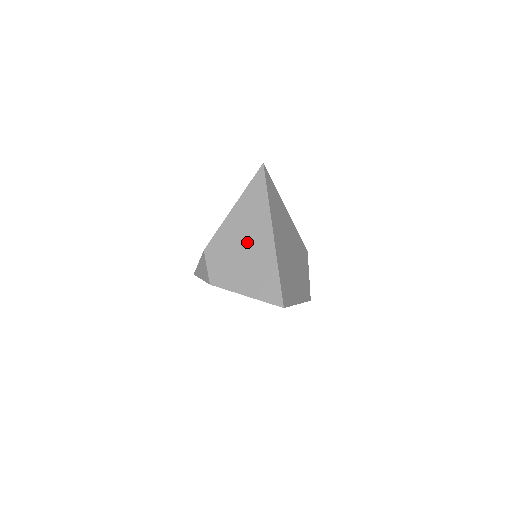
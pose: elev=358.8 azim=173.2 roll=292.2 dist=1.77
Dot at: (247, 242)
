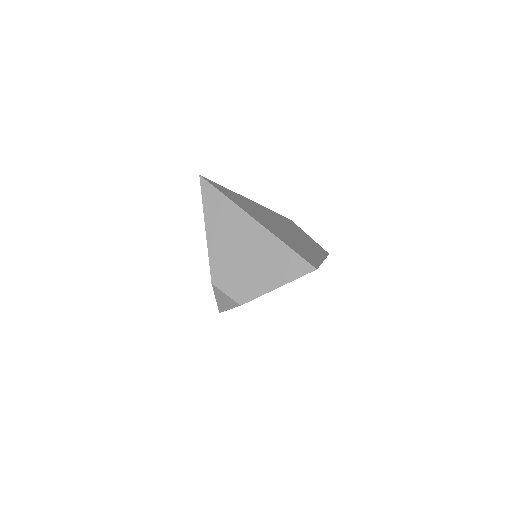
Dot at: (241, 246)
